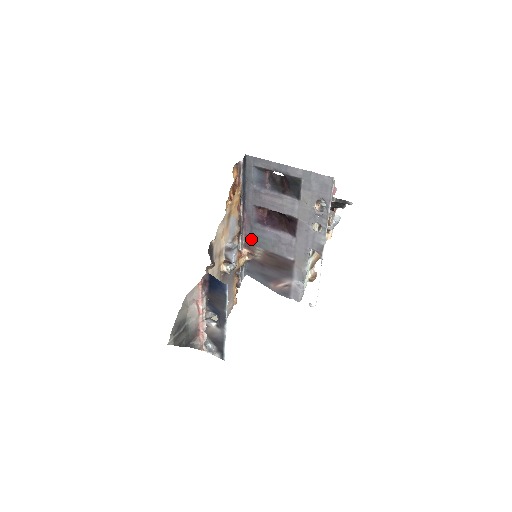
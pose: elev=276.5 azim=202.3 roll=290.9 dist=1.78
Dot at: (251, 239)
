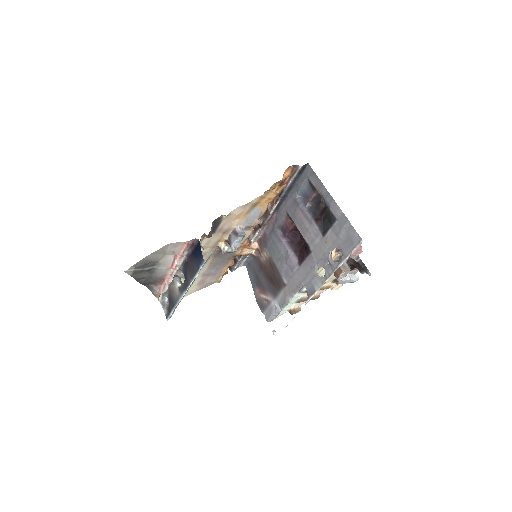
Dot at: (266, 239)
